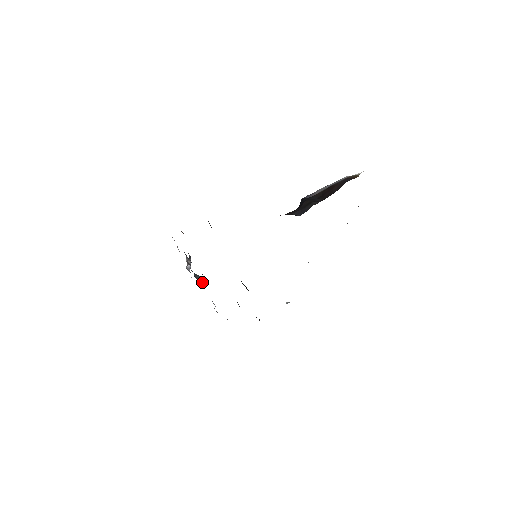
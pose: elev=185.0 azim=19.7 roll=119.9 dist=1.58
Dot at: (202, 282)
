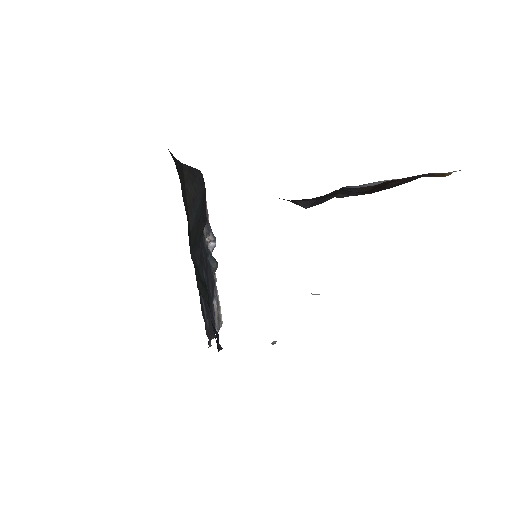
Dot at: (214, 270)
